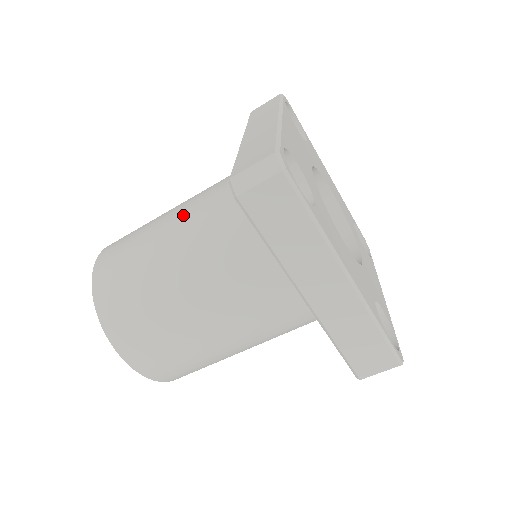
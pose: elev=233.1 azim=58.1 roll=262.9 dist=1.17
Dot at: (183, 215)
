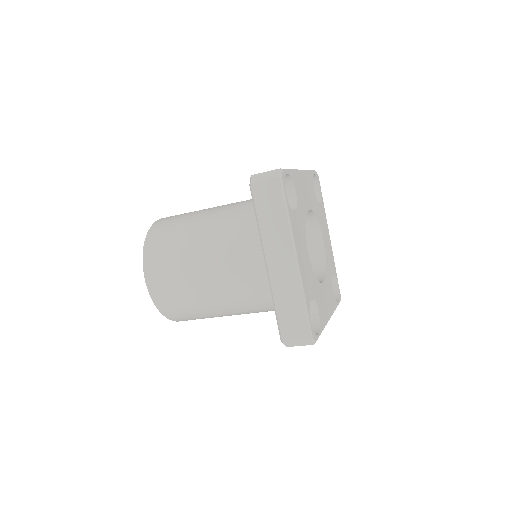
Dot at: (222, 207)
